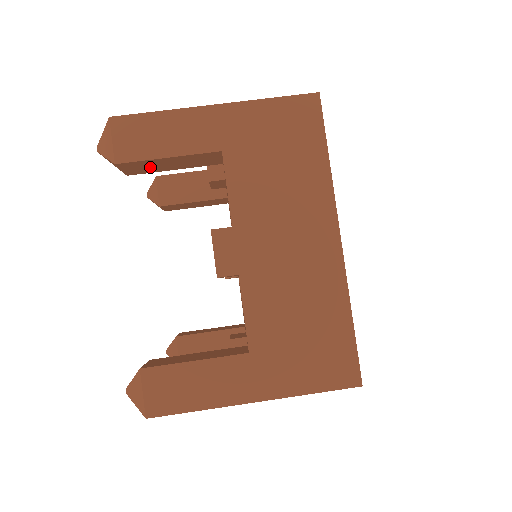
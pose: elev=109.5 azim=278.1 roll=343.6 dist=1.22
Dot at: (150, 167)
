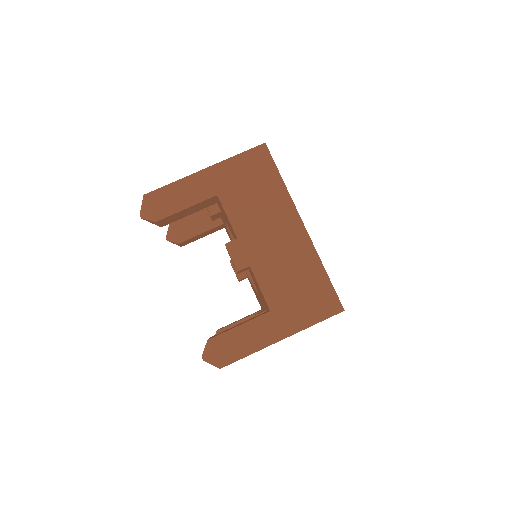
Dot at: (175, 218)
